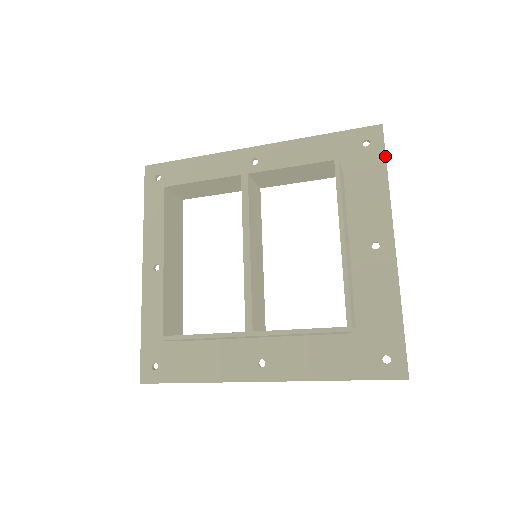
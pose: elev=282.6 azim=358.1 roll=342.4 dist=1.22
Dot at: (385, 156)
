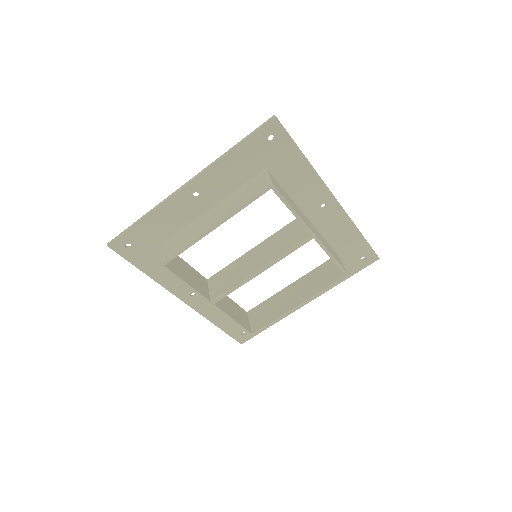
Dot at: occluded
